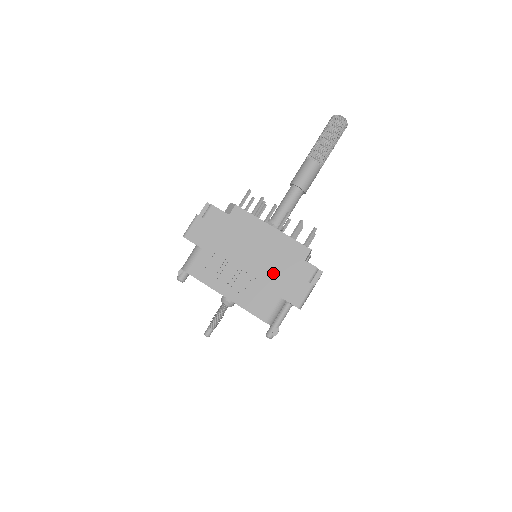
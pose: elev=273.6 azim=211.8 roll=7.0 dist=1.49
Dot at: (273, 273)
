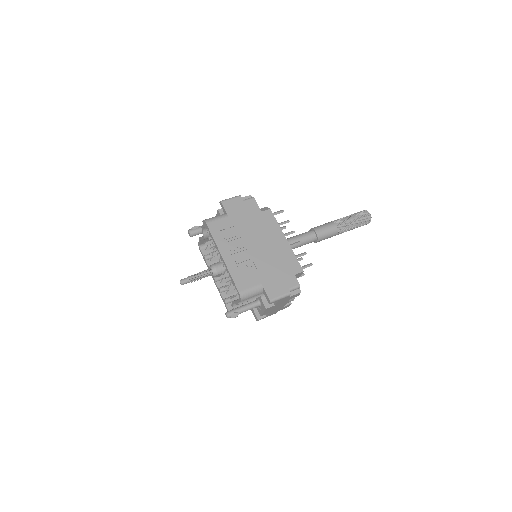
Dot at: (268, 266)
